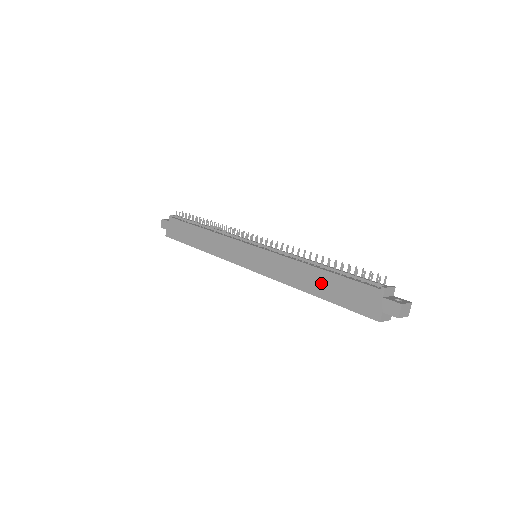
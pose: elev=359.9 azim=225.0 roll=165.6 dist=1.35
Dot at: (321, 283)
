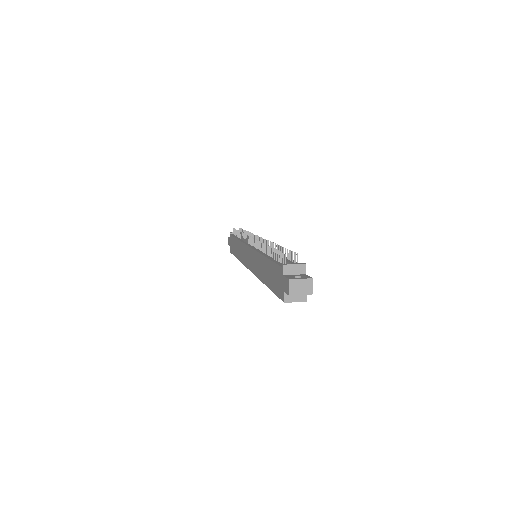
Dot at: (266, 271)
